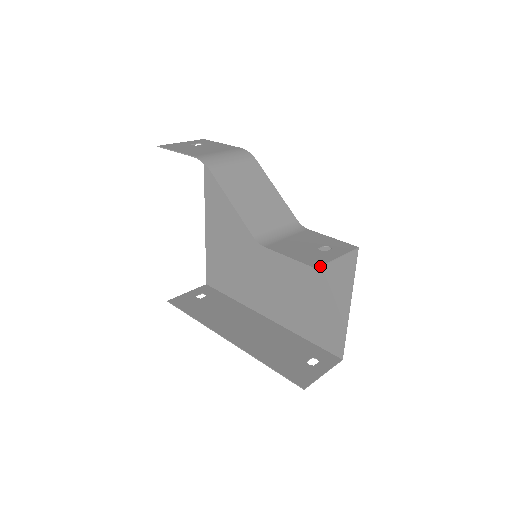
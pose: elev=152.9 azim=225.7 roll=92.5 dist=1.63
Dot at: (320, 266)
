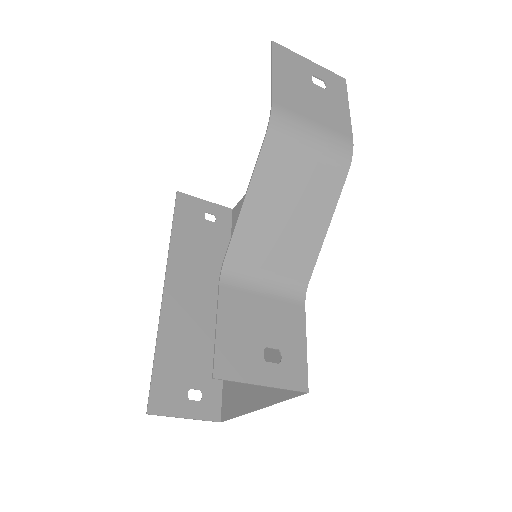
Dot at: (223, 379)
